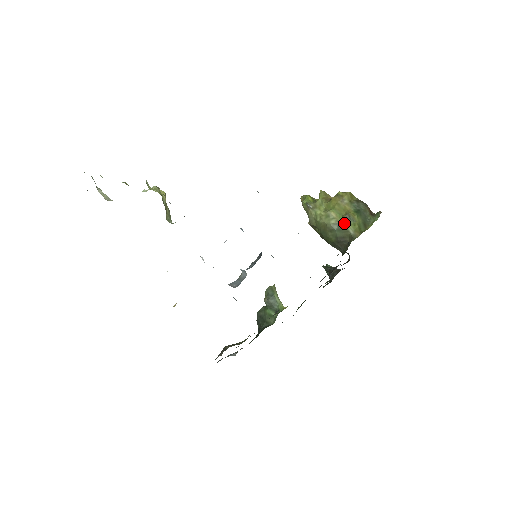
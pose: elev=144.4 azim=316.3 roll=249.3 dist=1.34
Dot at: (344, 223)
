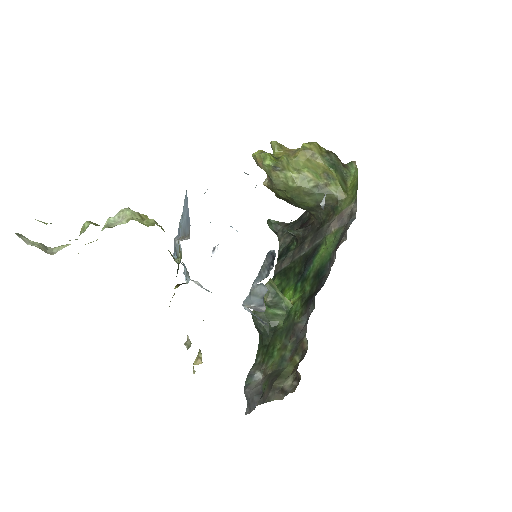
Dot at: (324, 184)
